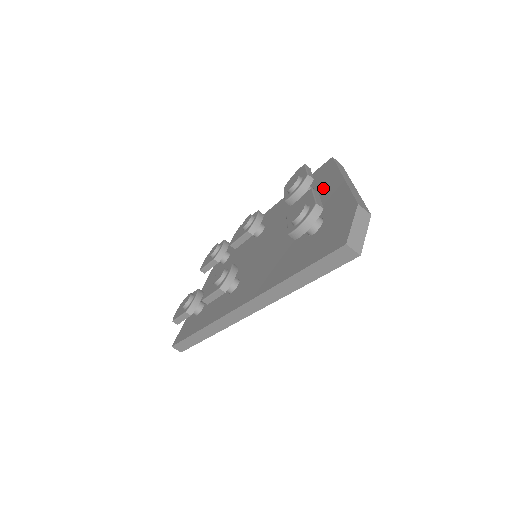
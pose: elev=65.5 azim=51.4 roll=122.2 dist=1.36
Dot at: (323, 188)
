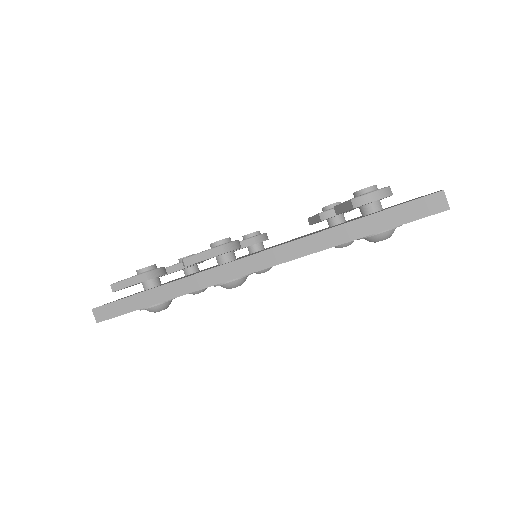
Dot at: occluded
